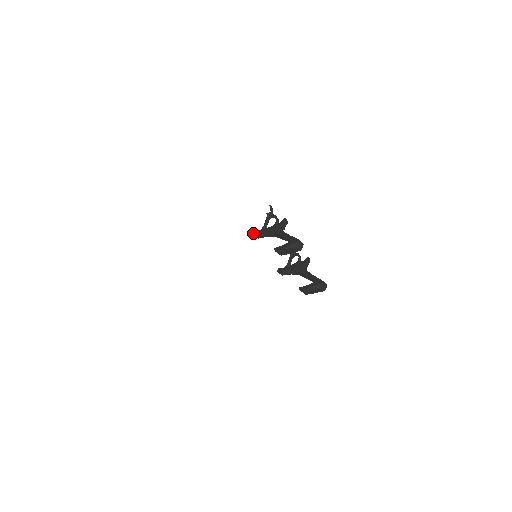
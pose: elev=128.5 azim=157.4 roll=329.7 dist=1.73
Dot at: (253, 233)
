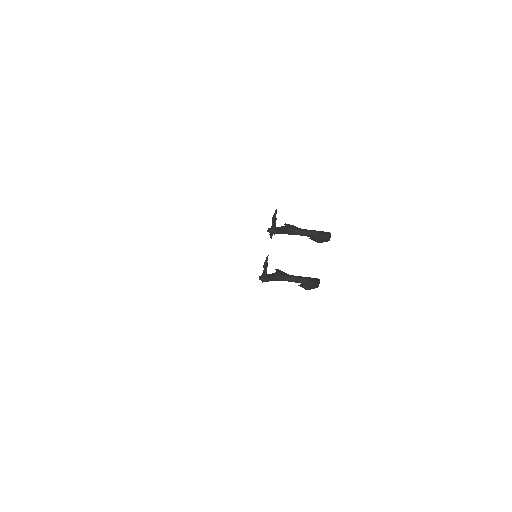
Dot at: (269, 229)
